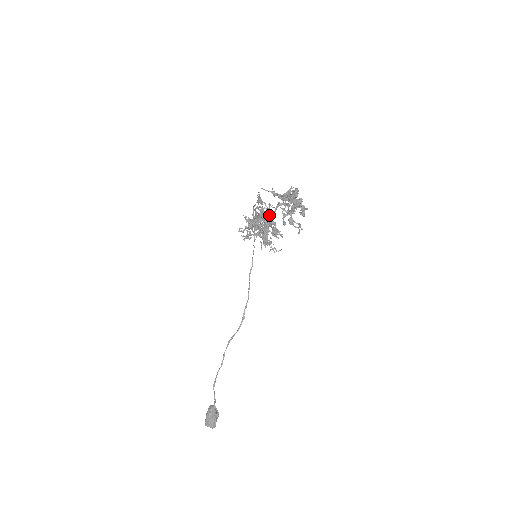
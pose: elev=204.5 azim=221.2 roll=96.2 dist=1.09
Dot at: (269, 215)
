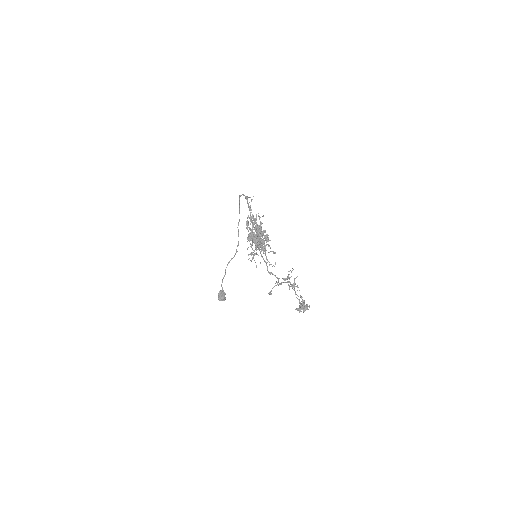
Dot at: (266, 244)
